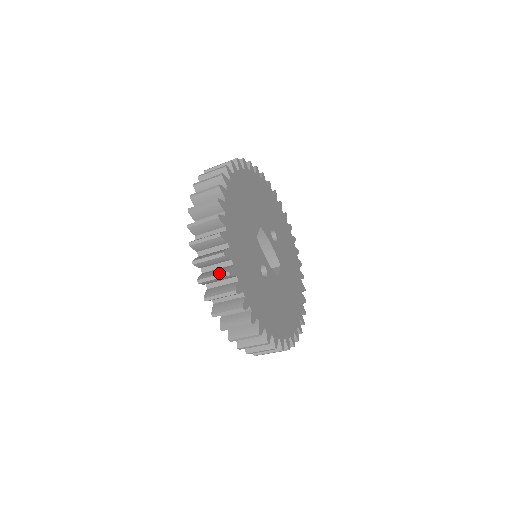
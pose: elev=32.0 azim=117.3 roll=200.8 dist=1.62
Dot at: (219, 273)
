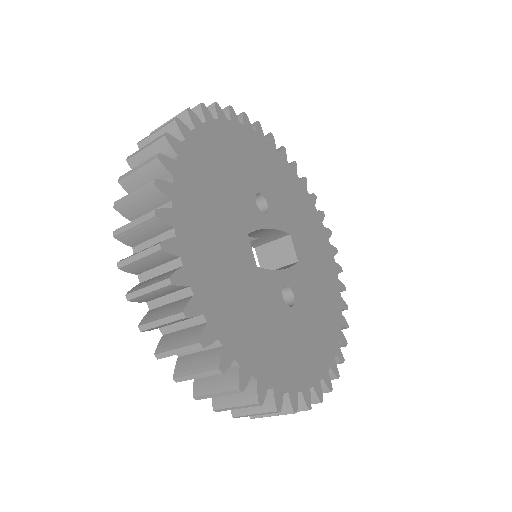
Dot at: (262, 411)
